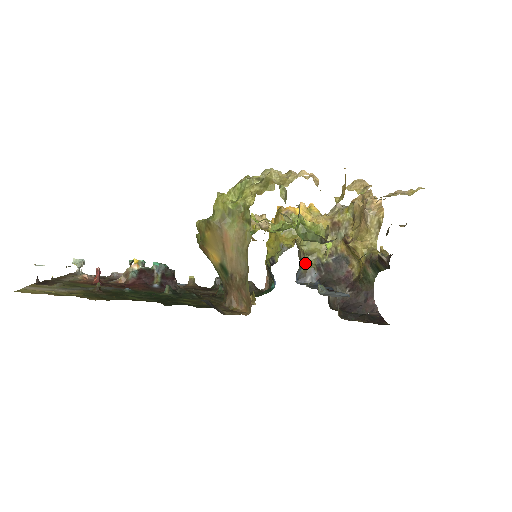
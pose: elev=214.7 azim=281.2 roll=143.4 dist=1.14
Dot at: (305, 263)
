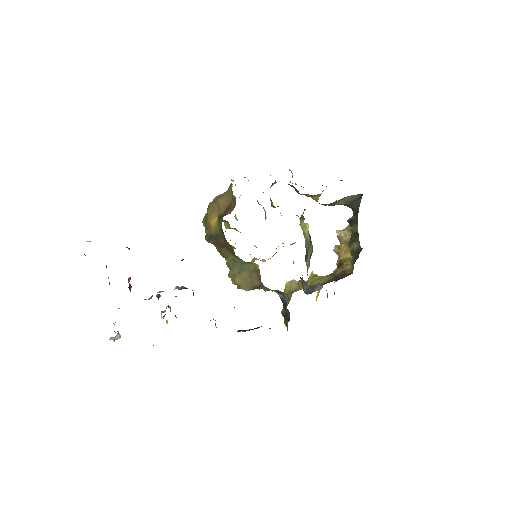
Dot at: (310, 285)
